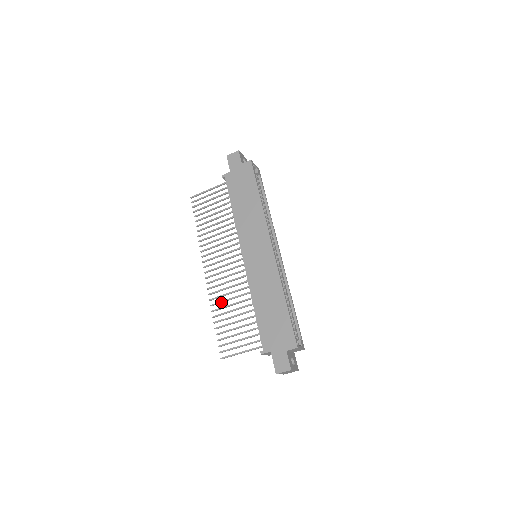
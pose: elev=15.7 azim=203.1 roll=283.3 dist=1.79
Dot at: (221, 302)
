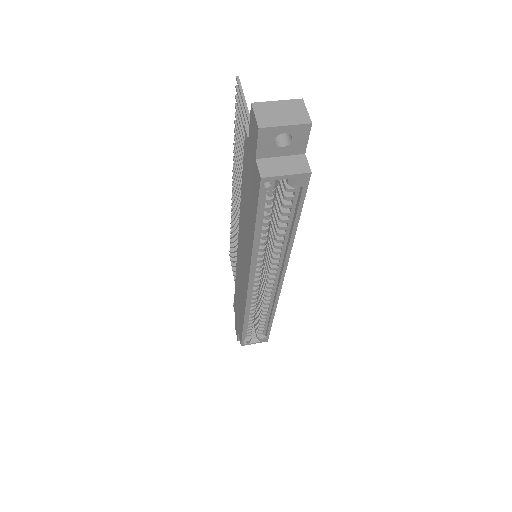
Dot at: (233, 231)
